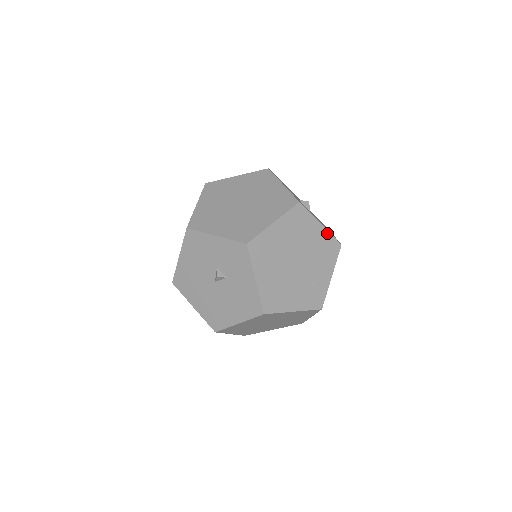
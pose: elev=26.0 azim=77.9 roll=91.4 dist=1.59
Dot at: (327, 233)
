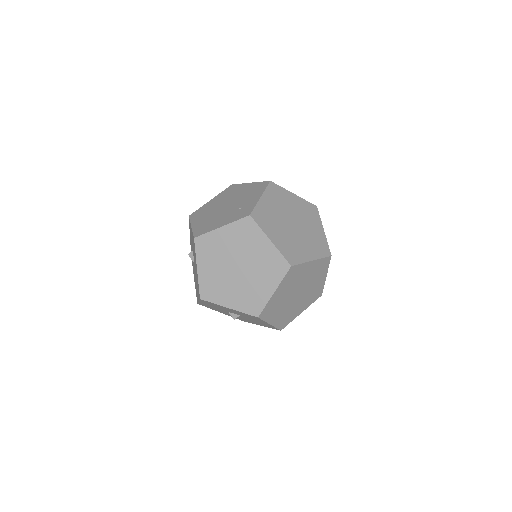
Dot at: (256, 183)
